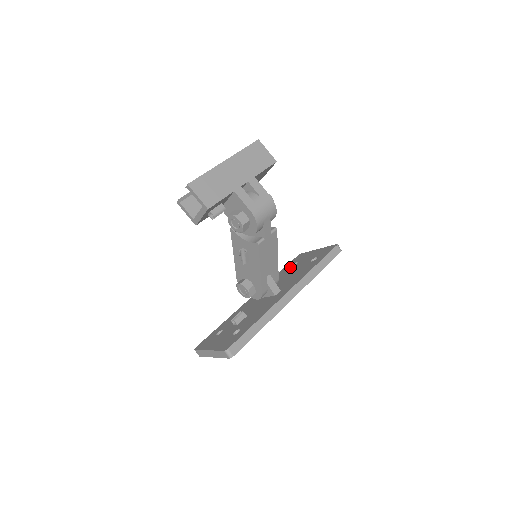
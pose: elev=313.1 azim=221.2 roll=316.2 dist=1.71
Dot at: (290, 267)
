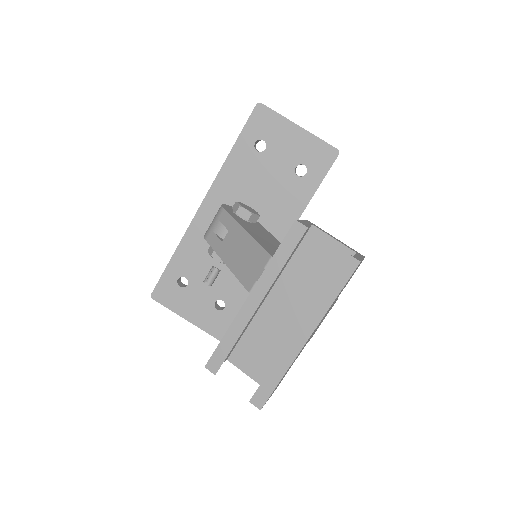
Dot at: (254, 153)
